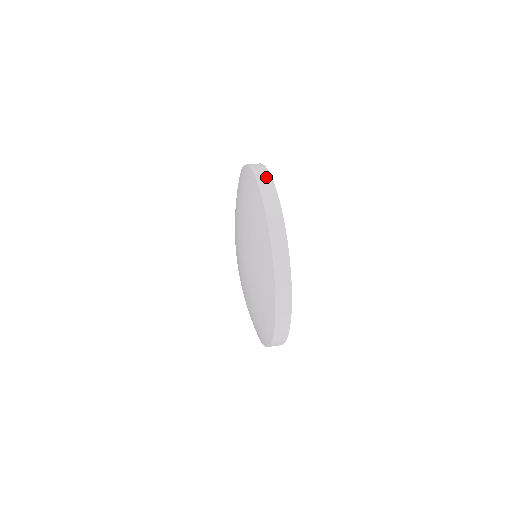
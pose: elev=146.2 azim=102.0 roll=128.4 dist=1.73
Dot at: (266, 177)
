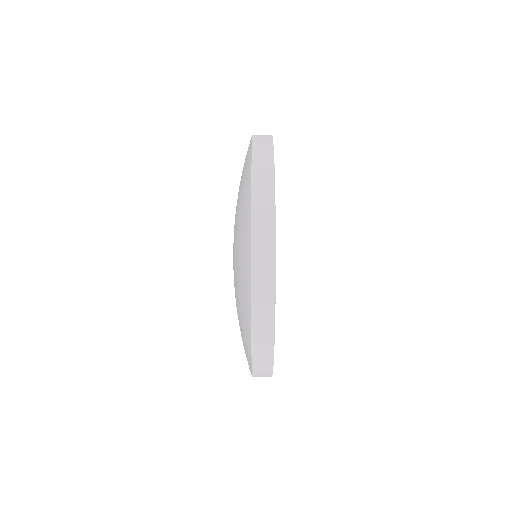
Dot at: (267, 205)
